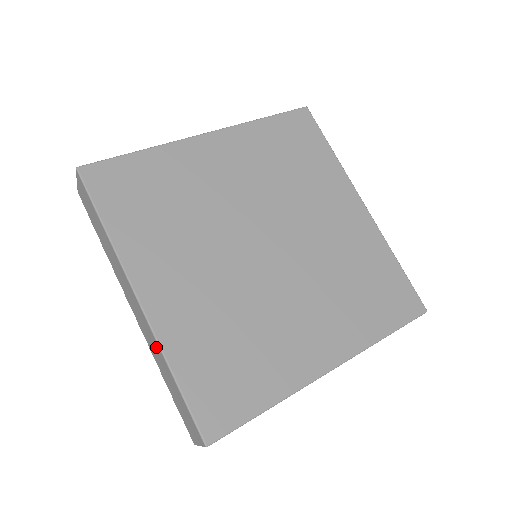
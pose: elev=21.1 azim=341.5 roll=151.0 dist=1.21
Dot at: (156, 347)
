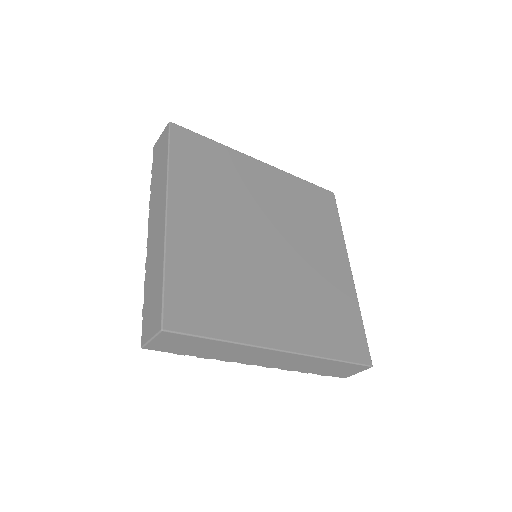
Dot at: (159, 250)
